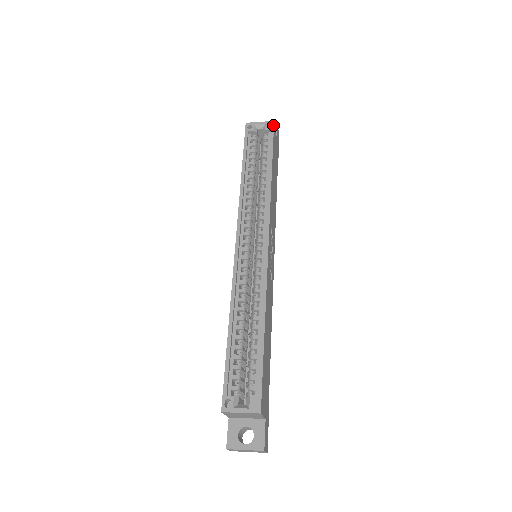
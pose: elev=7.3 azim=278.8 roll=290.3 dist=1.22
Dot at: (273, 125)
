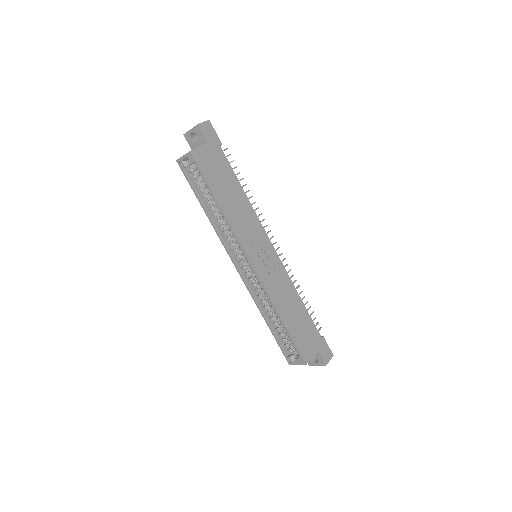
Dot at: (192, 156)
